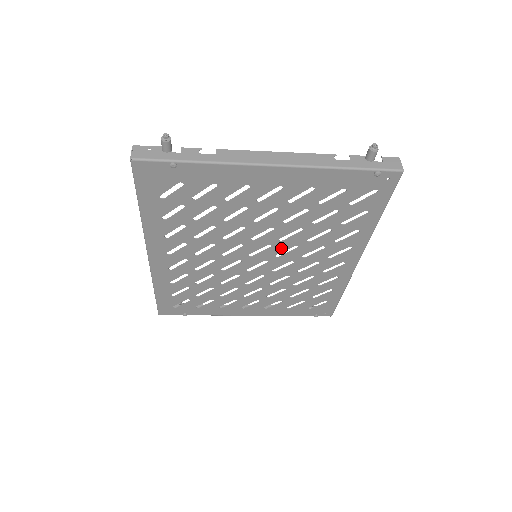
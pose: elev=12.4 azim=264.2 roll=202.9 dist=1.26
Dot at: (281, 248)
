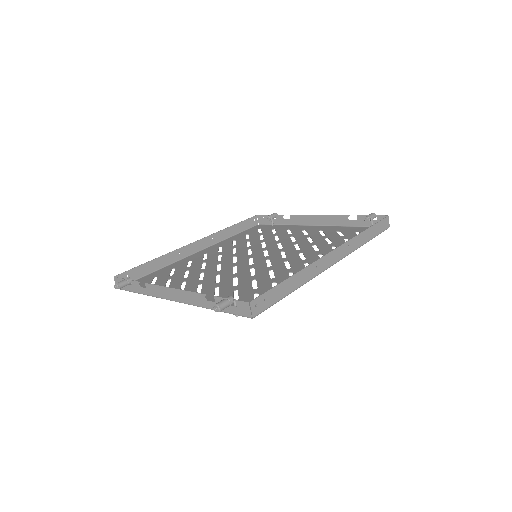
Dot at: (261, 264)
